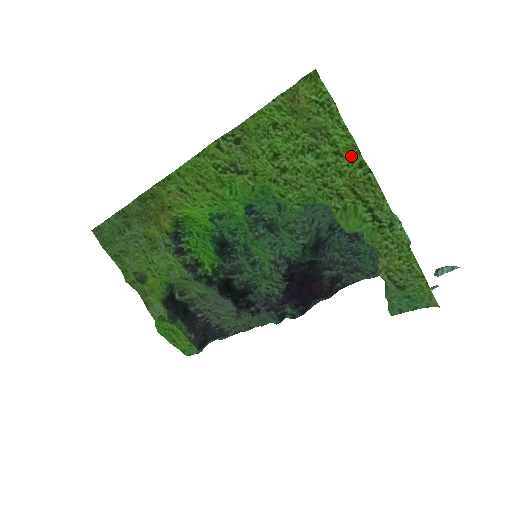
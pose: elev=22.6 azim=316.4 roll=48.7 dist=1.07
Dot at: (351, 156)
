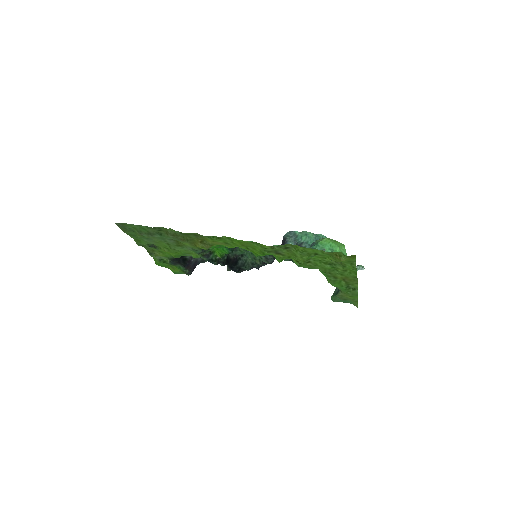
Dot at: (351, 273)
